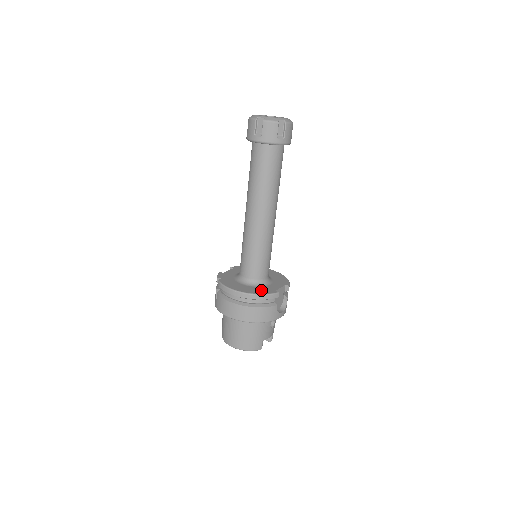
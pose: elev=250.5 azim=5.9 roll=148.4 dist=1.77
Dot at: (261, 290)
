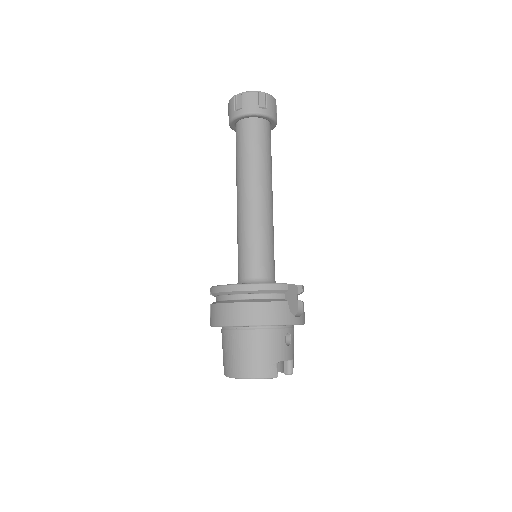
Dot at: occluded
